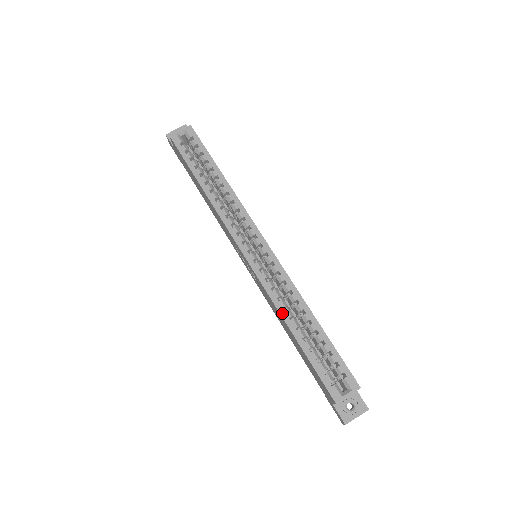
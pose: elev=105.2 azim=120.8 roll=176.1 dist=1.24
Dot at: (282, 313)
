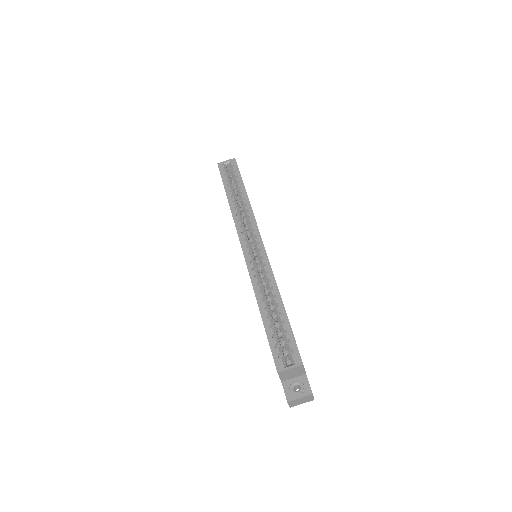
Dot at: (257, 294)
